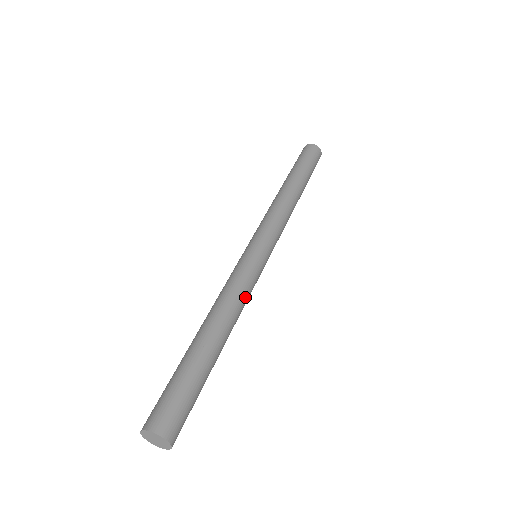
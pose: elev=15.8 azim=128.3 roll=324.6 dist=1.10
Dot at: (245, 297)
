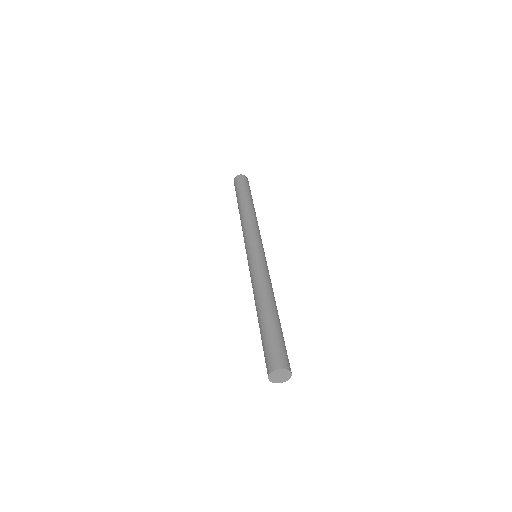
Dot at: occluded
